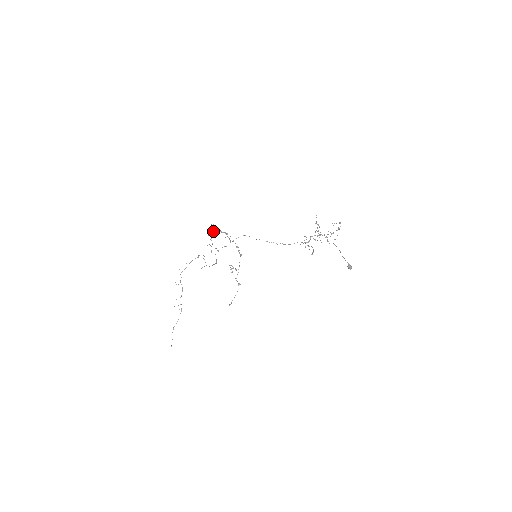
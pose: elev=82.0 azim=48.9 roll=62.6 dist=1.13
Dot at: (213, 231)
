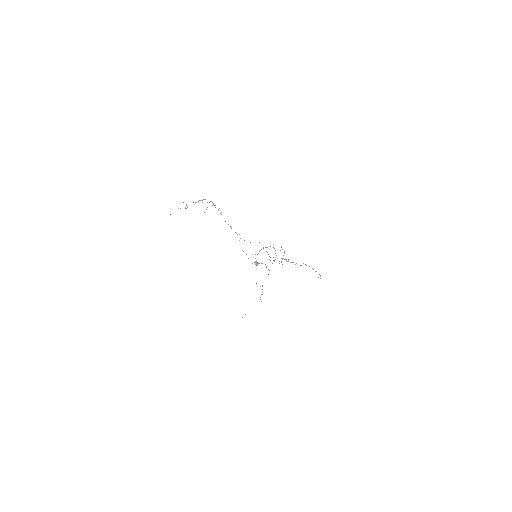
Dot at: occluded
